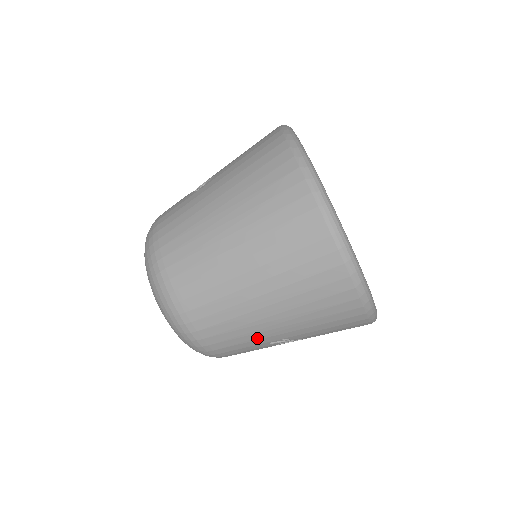
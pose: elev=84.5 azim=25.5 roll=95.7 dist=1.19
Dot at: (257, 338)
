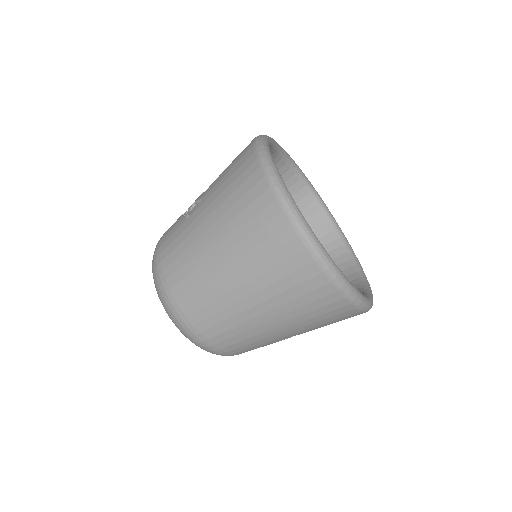
Dot at: (267, 341)
